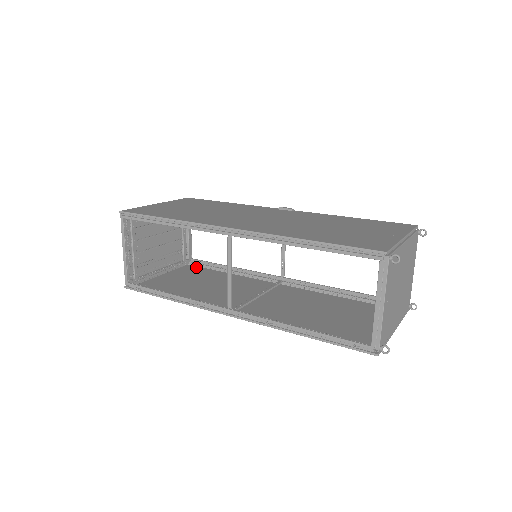
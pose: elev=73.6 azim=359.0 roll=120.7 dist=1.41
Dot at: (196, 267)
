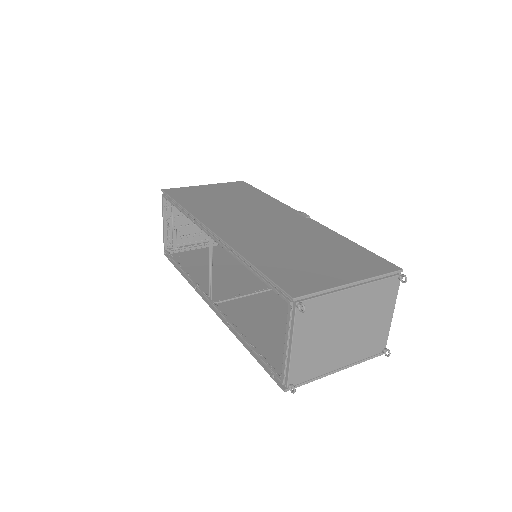
Dot at: occluded
